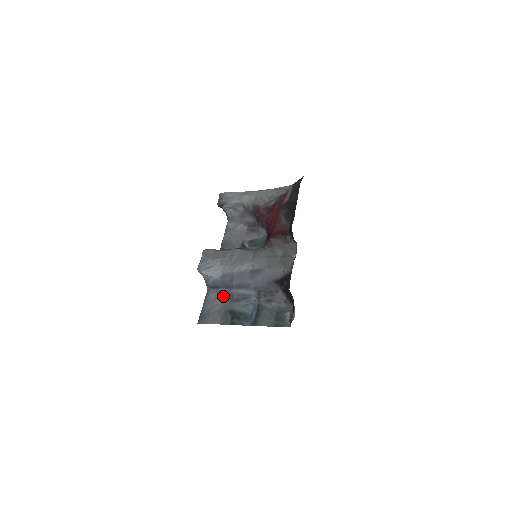
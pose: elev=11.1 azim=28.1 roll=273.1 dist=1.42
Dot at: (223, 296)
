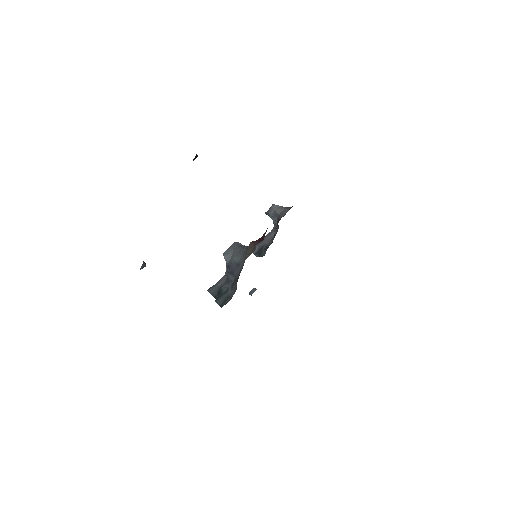
Dot at: (227, 278)
